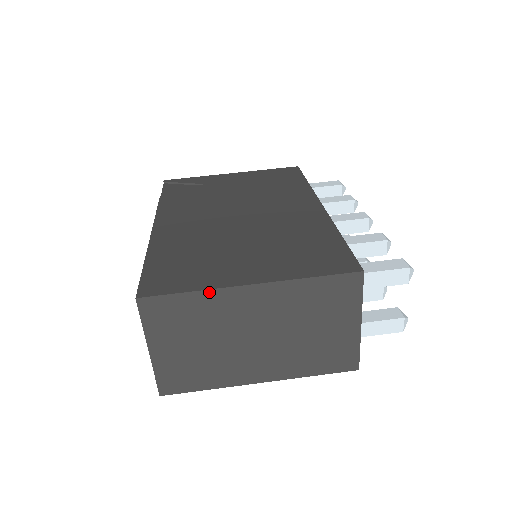
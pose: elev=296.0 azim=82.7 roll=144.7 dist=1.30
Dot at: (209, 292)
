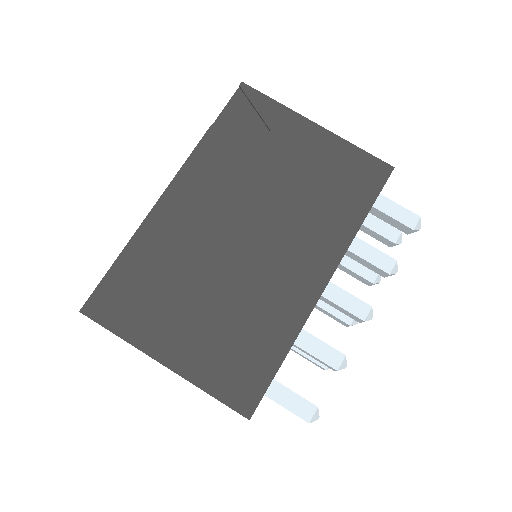
Dot at: (132, 345)
